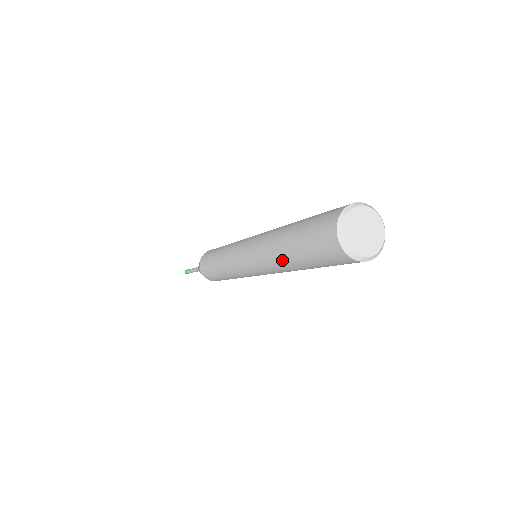
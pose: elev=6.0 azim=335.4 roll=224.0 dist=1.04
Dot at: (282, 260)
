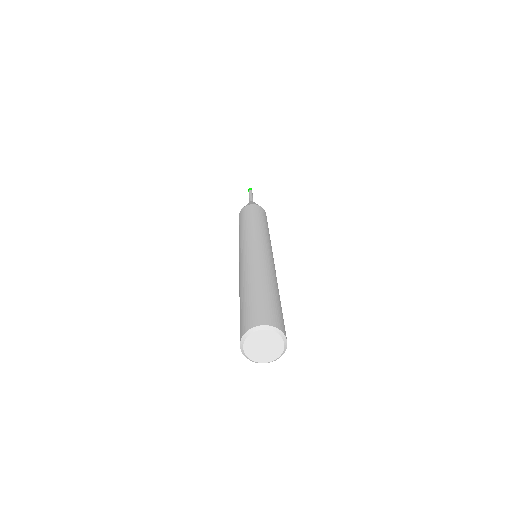
Dot at: occluded
